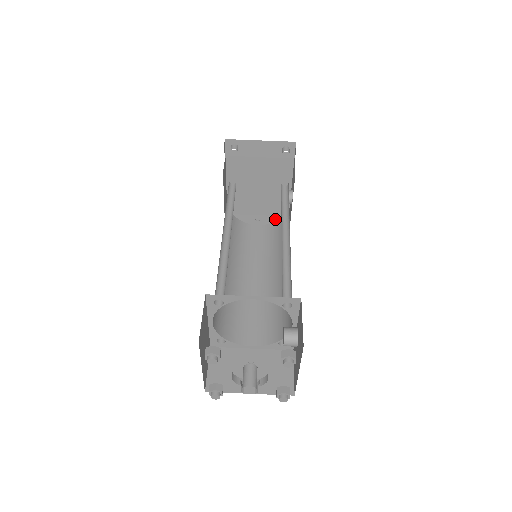
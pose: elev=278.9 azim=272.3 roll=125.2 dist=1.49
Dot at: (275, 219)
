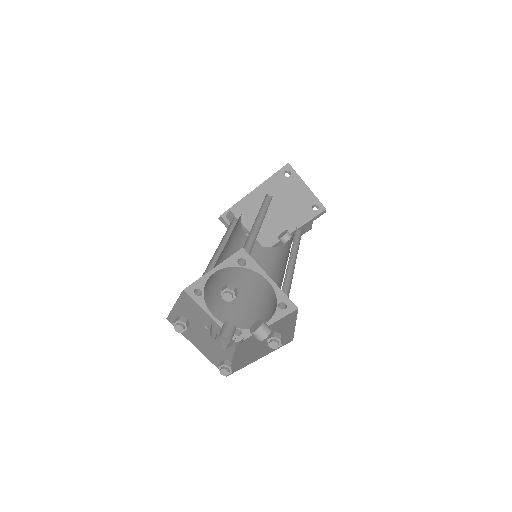
Dot at: occluded
